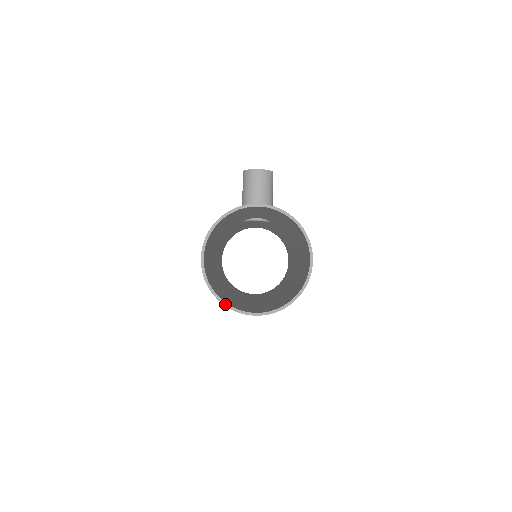
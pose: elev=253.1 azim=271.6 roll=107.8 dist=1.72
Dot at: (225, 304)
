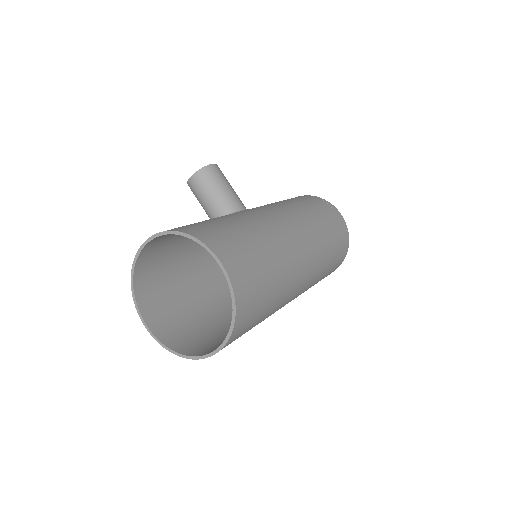
Dot at: (187, 357)
